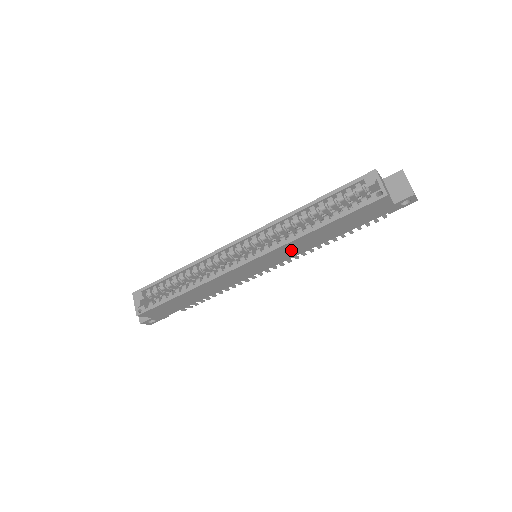
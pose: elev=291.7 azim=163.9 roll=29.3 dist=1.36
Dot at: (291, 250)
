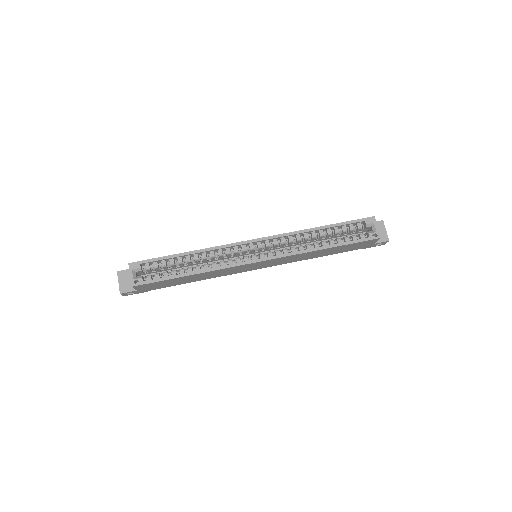
Dot at: (292, 259)
